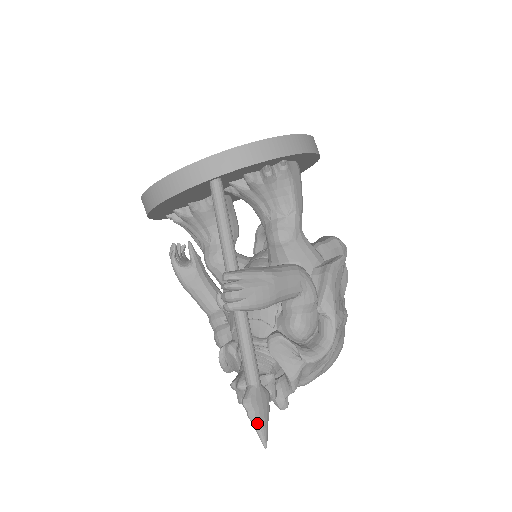
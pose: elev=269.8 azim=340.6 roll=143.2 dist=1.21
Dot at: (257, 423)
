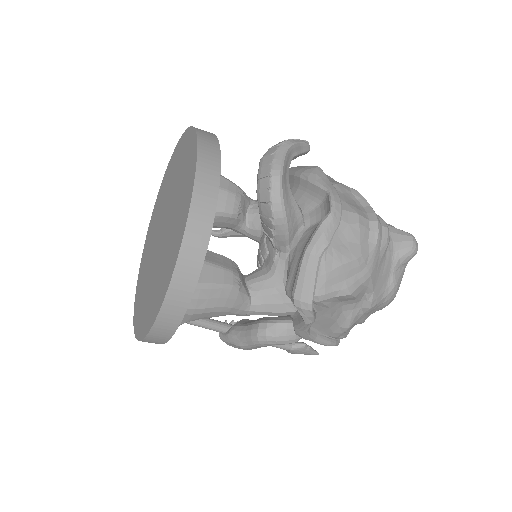
Dot at: occluded
